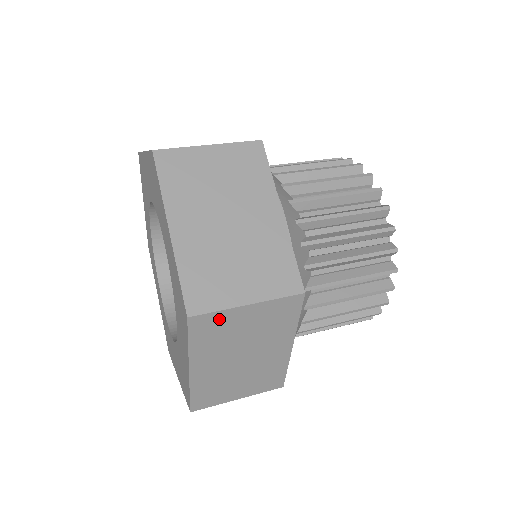
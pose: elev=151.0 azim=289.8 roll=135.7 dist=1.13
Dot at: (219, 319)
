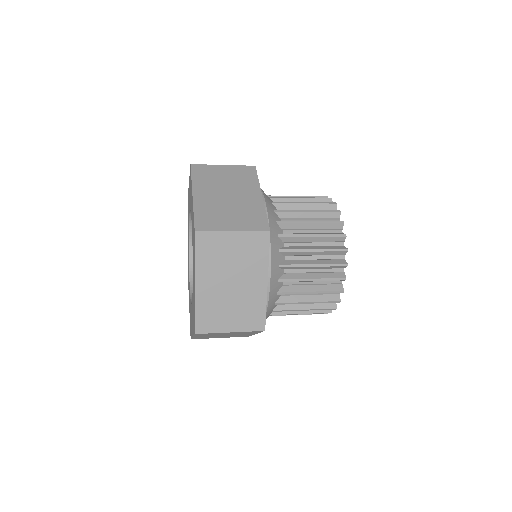
Dot at: (214, 239)
